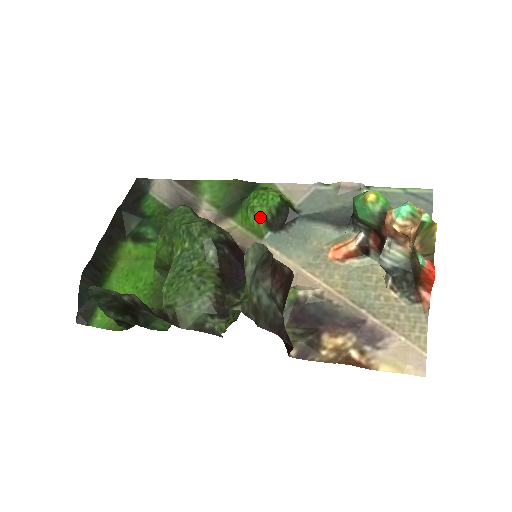
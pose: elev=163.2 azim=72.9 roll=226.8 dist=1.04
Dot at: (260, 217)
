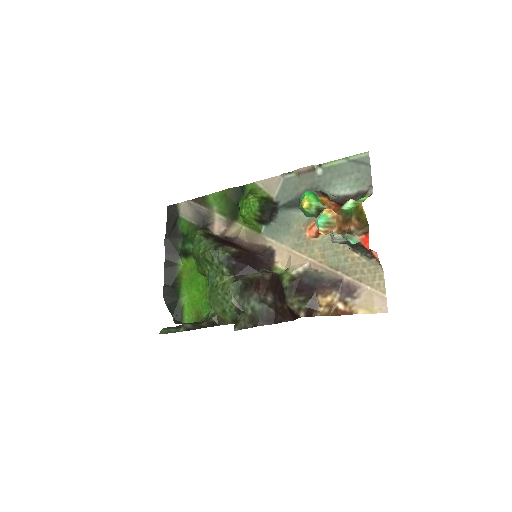
Dot at: (251, 220)
